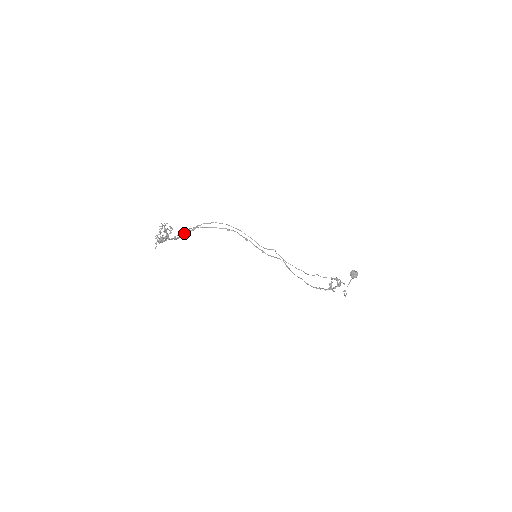
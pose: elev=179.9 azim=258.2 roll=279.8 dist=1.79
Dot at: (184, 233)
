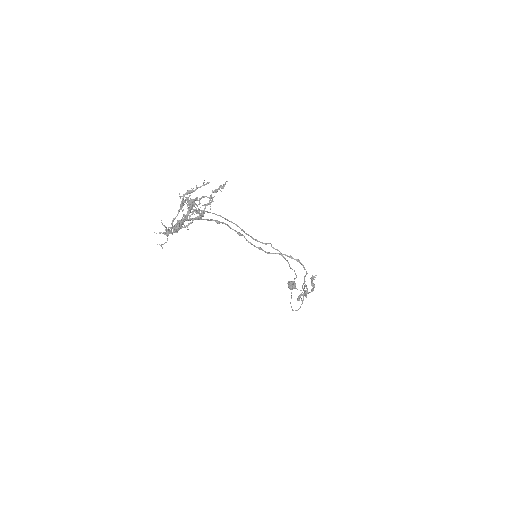
Dot at: occluded
